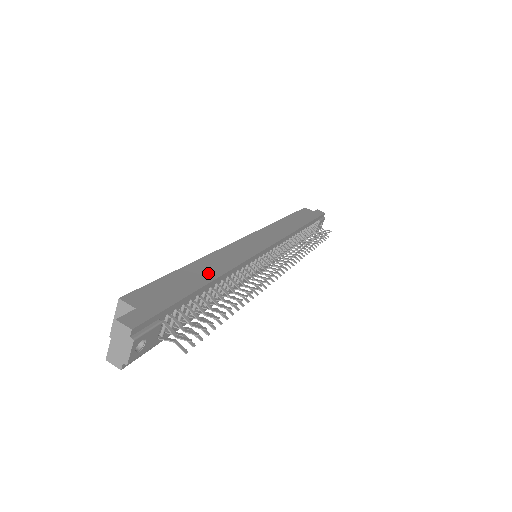
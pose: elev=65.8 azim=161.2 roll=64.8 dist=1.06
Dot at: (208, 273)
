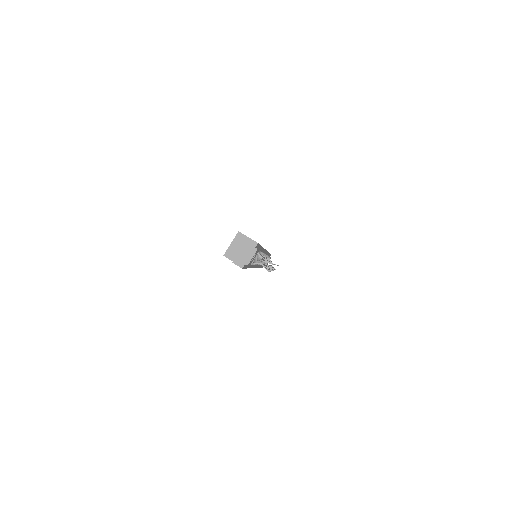
Dot at: occluded
